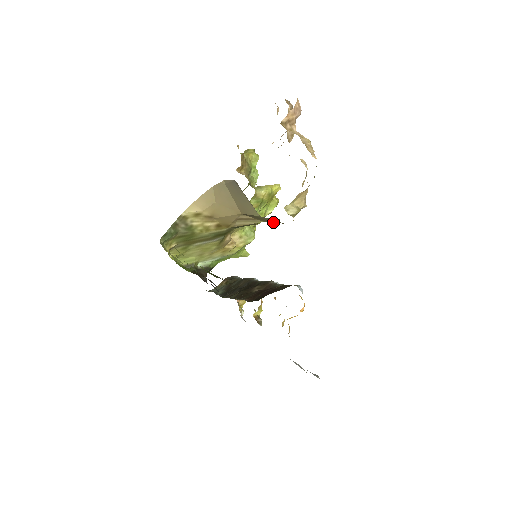
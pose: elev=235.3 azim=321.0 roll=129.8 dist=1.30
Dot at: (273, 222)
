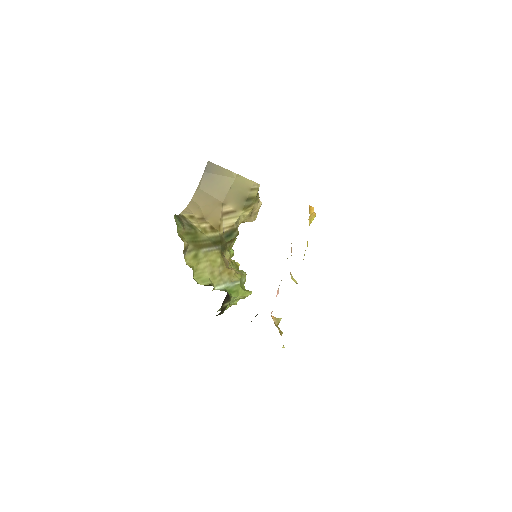
Dot at: (247, 197)
